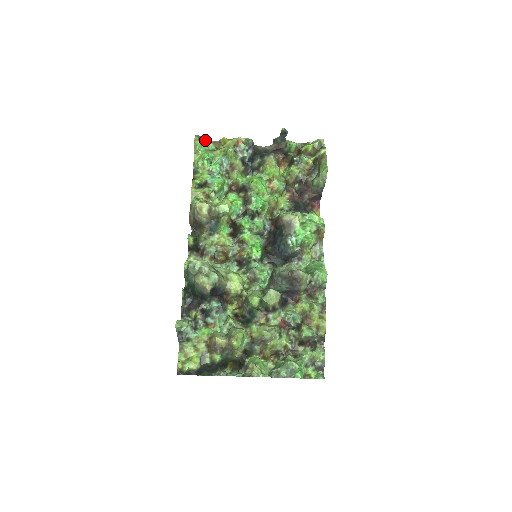
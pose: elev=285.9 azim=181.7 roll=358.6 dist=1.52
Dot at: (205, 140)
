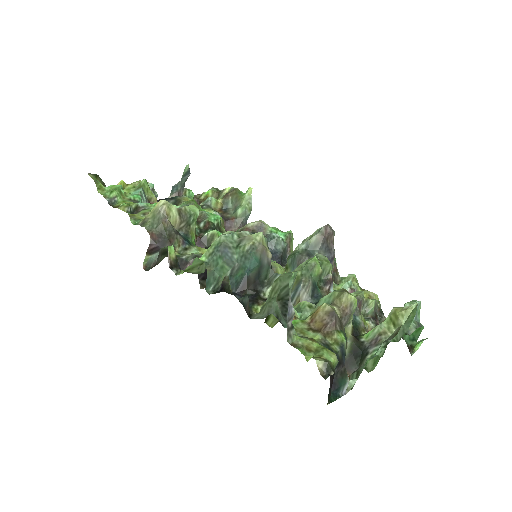
Dot at: (100, 182)
